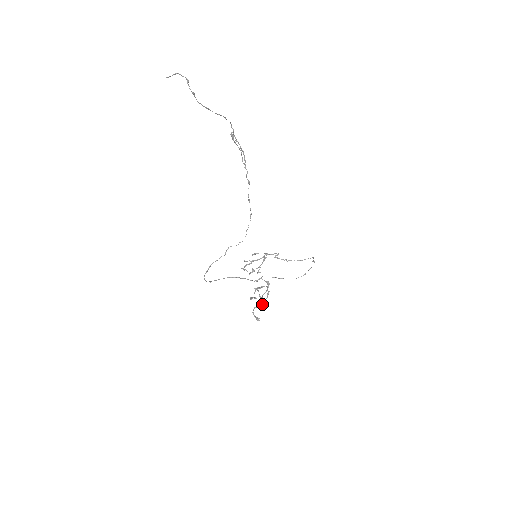
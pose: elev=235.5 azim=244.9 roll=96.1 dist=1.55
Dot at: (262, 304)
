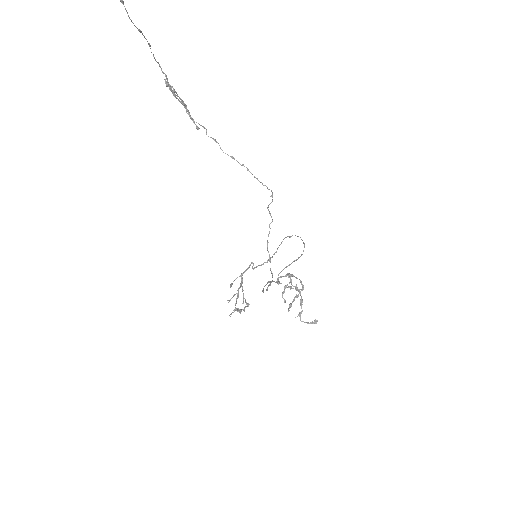
Dot at: occluded
